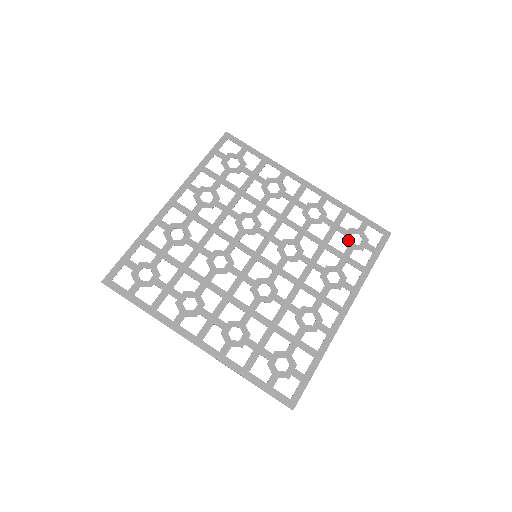
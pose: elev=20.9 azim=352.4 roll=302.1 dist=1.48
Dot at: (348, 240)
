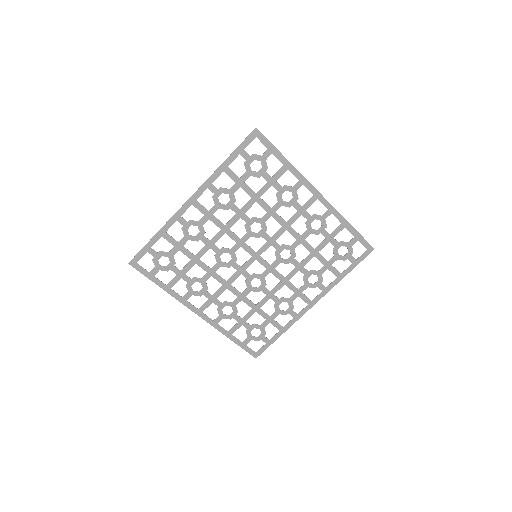
Dot at: (336, 251)
